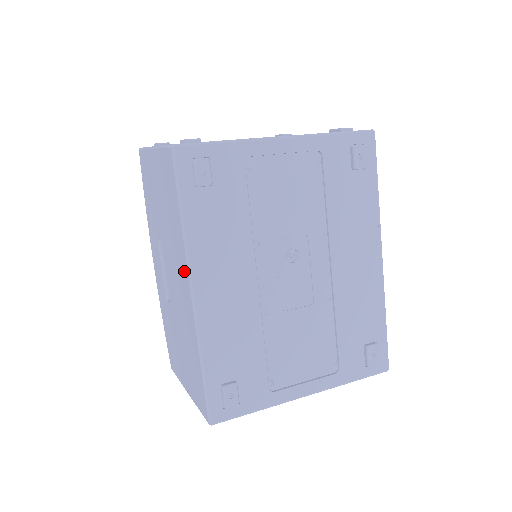
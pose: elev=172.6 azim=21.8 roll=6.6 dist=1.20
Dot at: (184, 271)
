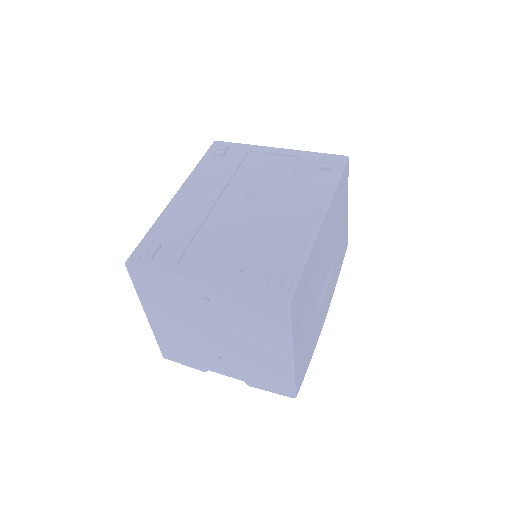
Dot at: occluded
